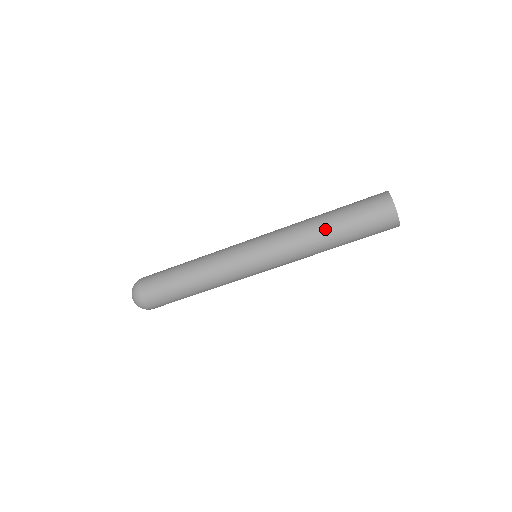
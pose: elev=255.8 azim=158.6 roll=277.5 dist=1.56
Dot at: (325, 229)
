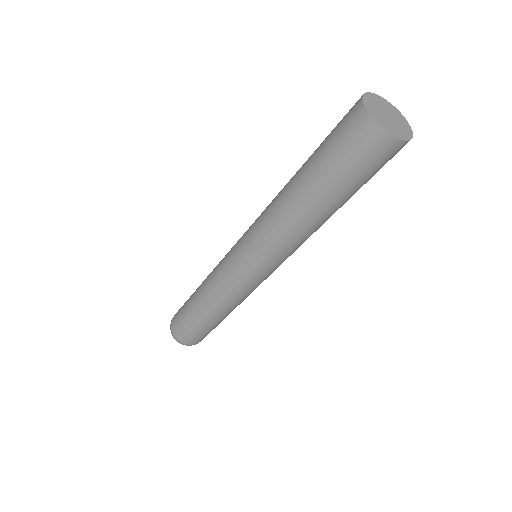
Dot at: (292, 180)
